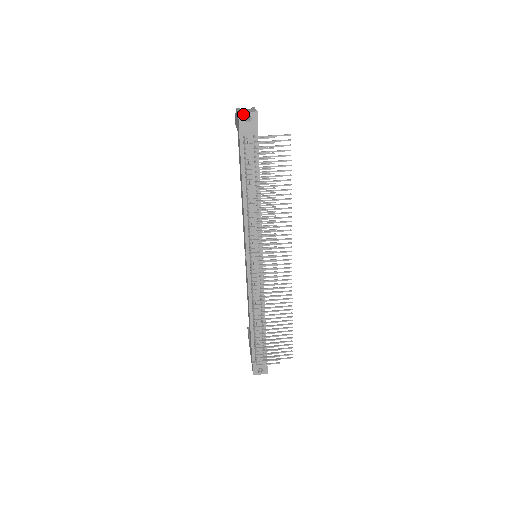
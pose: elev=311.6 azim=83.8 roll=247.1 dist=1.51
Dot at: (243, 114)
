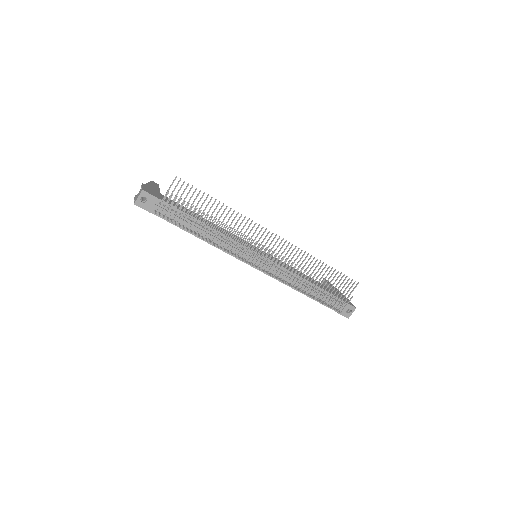
Dot at: (137, 201)
